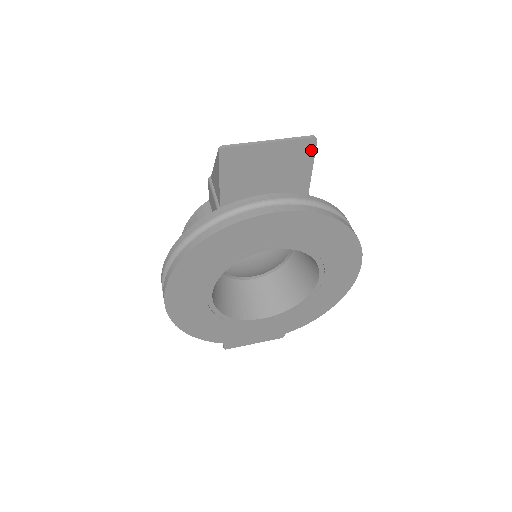
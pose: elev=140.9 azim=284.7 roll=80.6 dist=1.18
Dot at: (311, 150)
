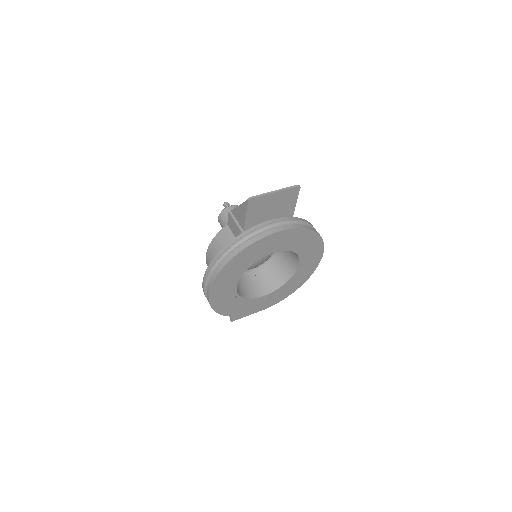
Dot at: (297, 192)
